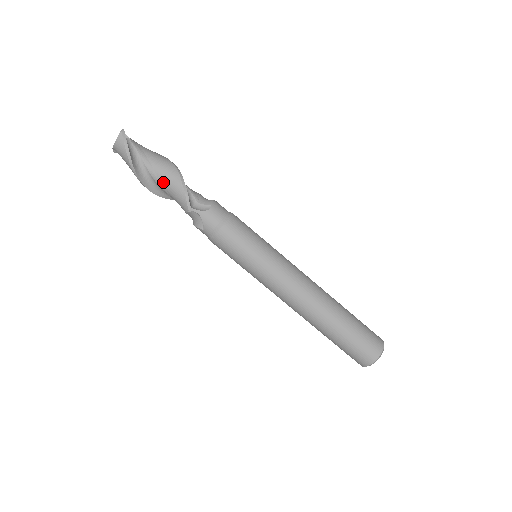
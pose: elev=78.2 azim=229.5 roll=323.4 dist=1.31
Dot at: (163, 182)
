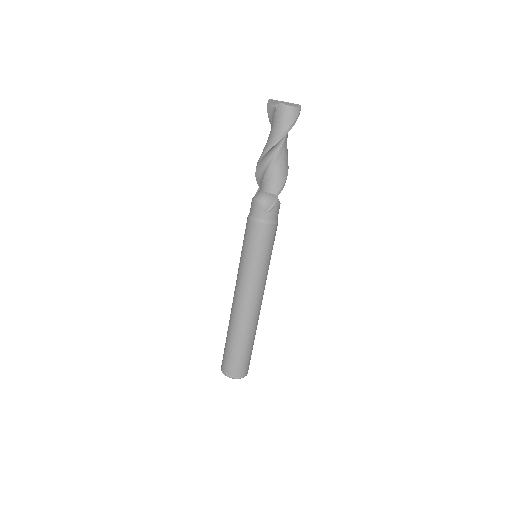
Dot at: (280, 160)
